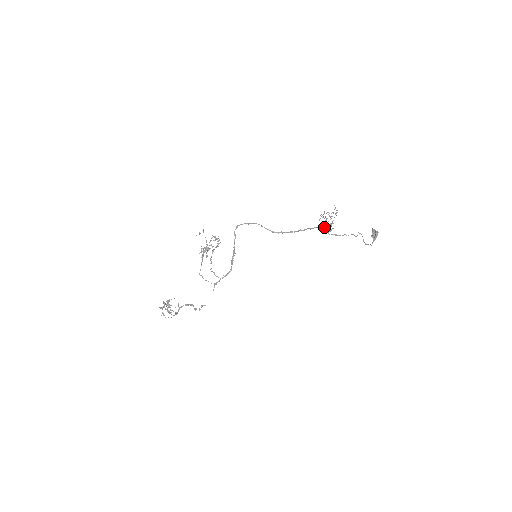
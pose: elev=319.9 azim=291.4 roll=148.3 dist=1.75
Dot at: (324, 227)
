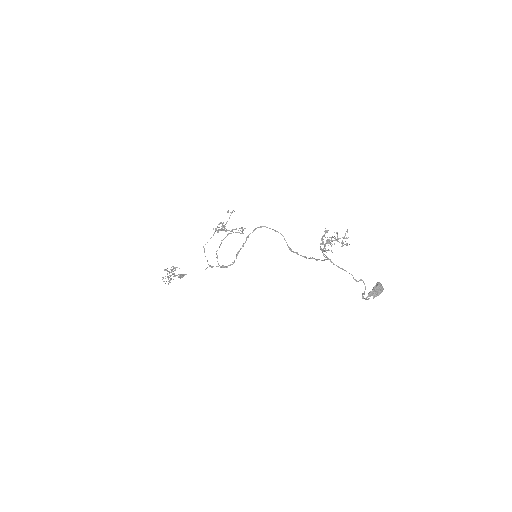
Dot at: (322, 243)
